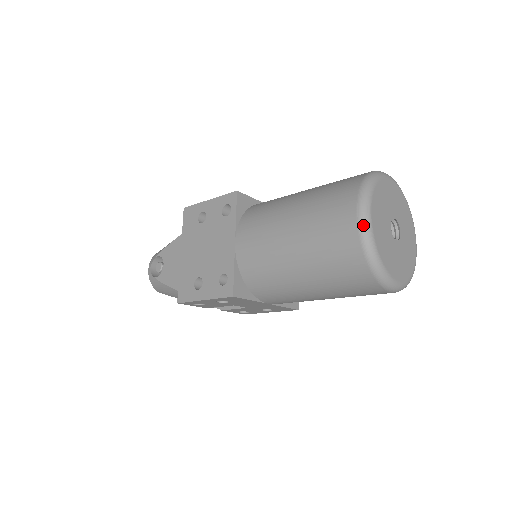
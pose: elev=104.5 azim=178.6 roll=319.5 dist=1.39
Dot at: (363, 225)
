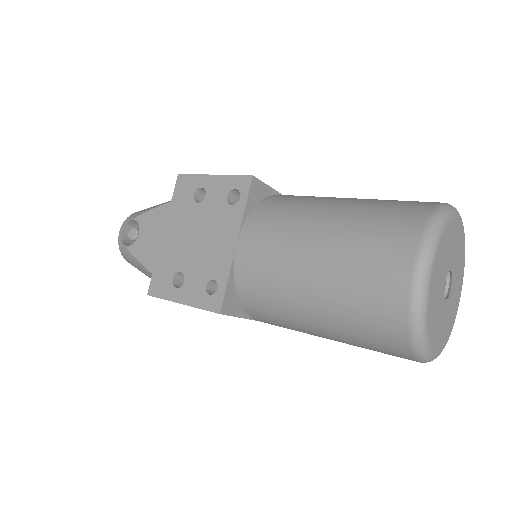
Dot at: (419, 284)
